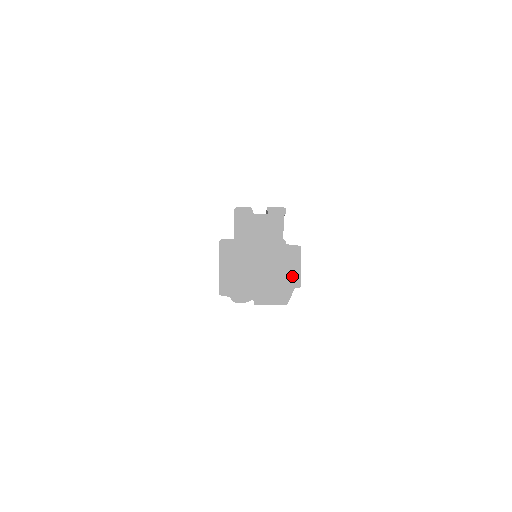
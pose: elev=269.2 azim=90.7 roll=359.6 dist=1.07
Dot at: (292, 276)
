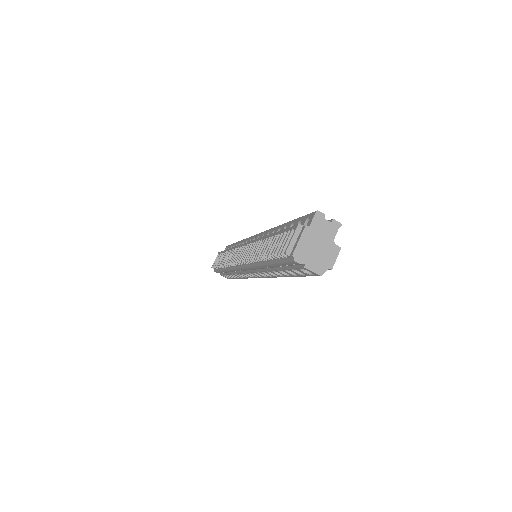
Dot at: (330, 262)
